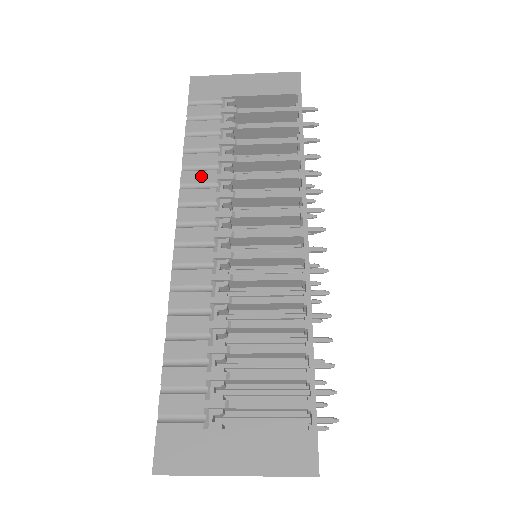
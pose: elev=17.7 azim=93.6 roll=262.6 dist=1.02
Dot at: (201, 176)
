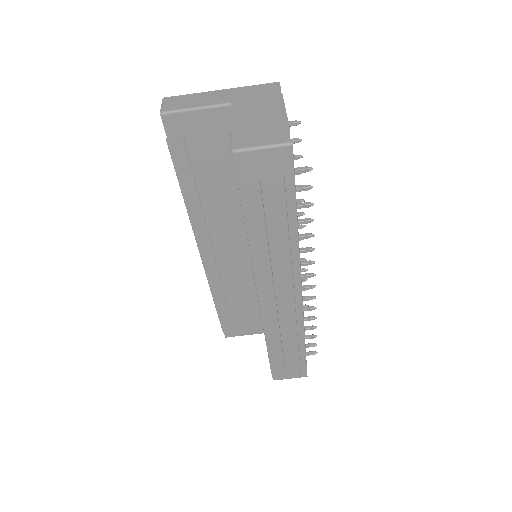
Dot at: occluded
